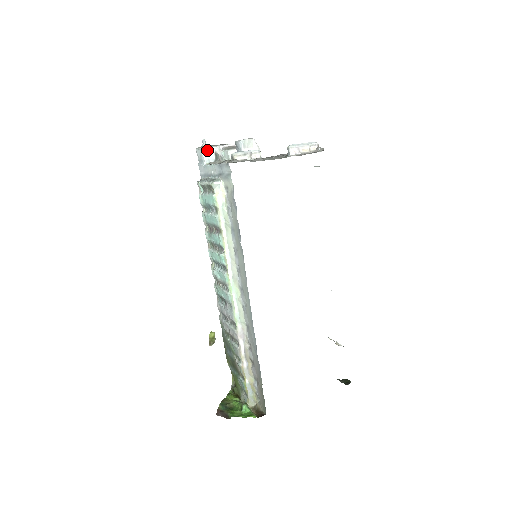
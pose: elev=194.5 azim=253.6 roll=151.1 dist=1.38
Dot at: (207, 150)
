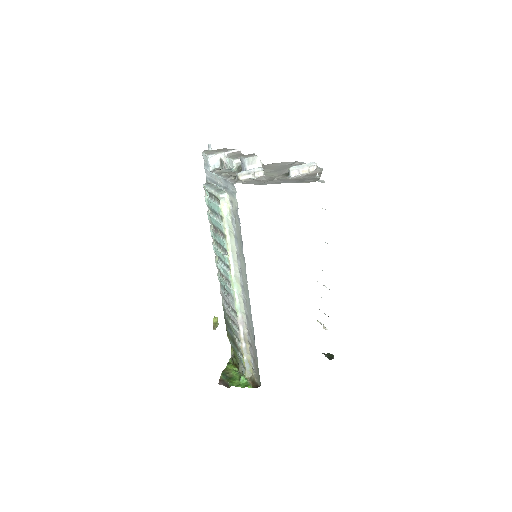
Dot at: (213, 157)
